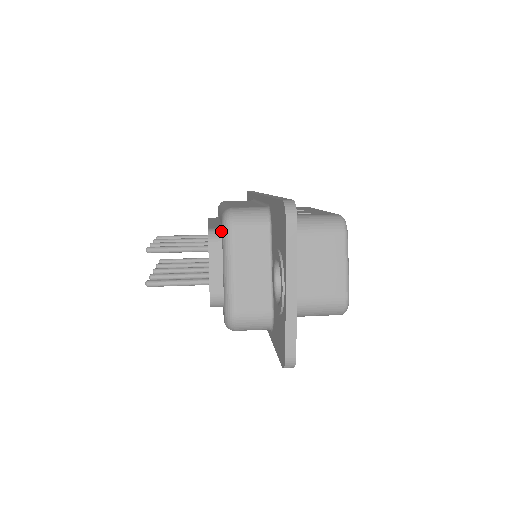
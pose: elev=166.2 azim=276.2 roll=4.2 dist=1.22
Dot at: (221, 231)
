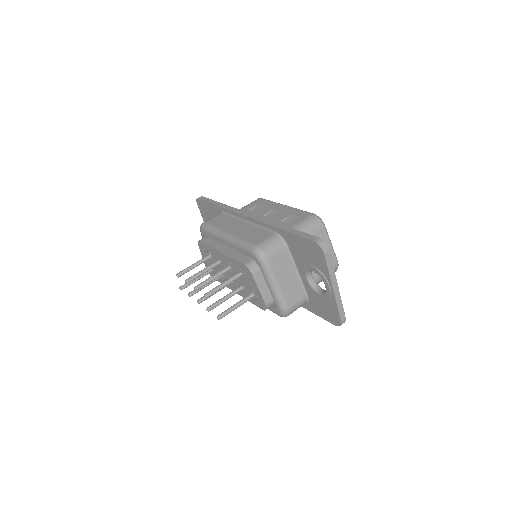
Dot at: (254, 262)
